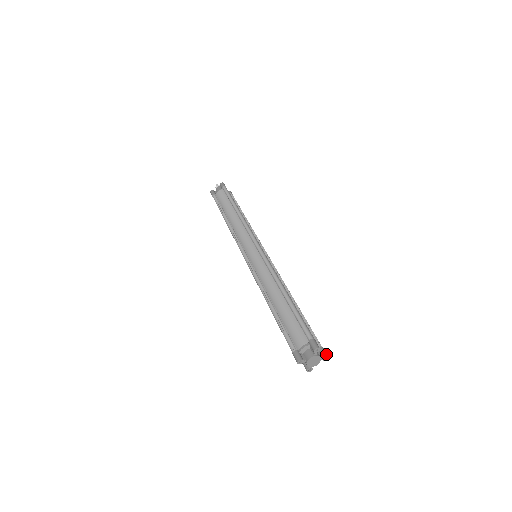
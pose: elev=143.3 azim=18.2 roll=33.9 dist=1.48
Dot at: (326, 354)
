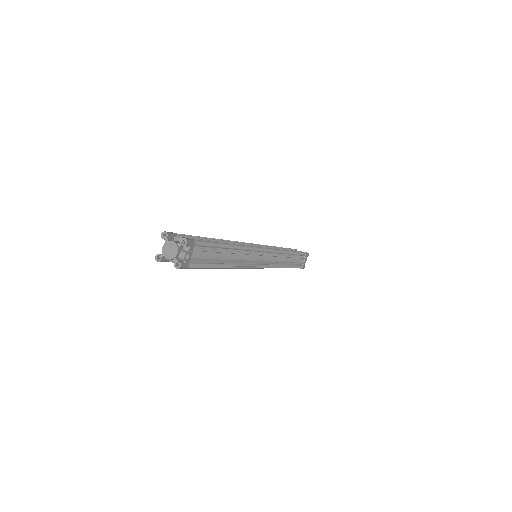
Dot at: (185, 238)
